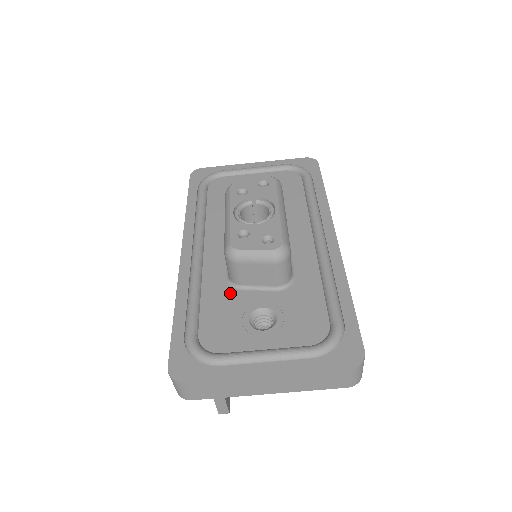
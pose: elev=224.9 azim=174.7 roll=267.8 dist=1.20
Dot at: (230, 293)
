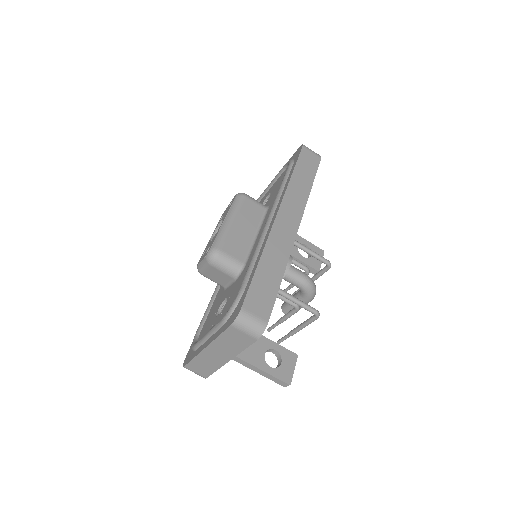
Dot at: (221, 295)
